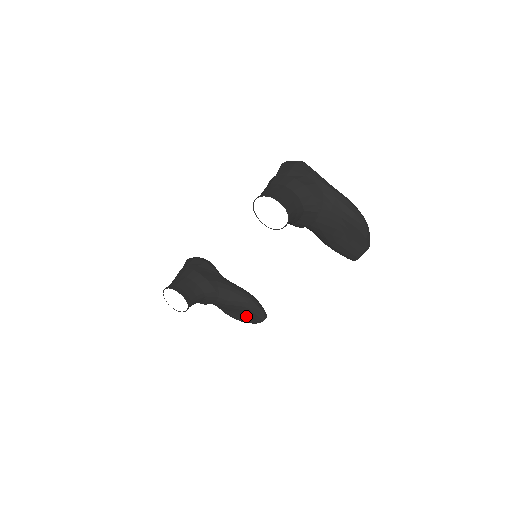
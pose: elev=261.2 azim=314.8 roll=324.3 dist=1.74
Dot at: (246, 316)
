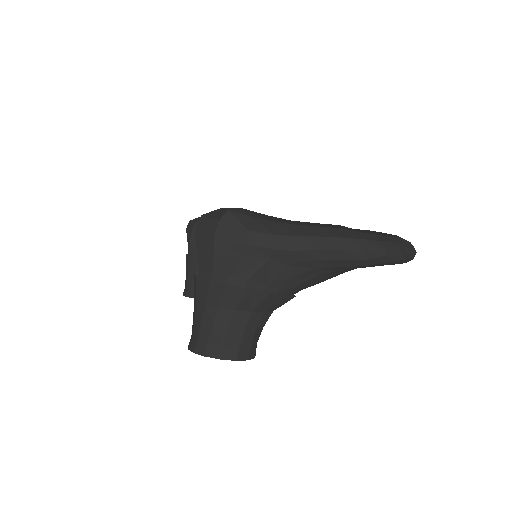
Dot at: occluded
